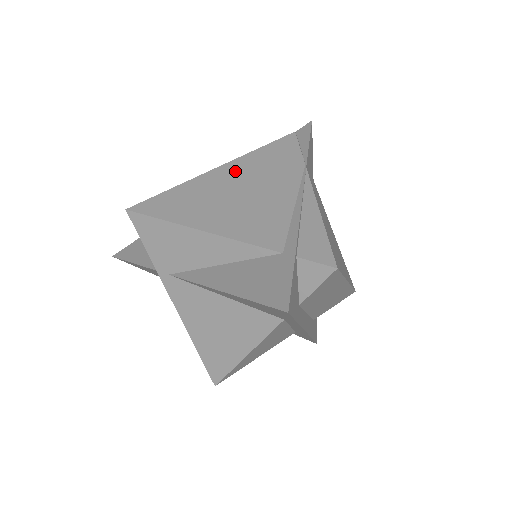
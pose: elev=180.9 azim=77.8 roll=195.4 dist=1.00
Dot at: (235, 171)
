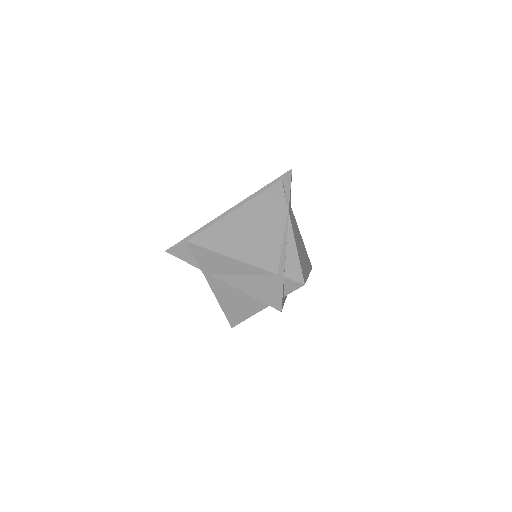
Dot at: (247, 213)
